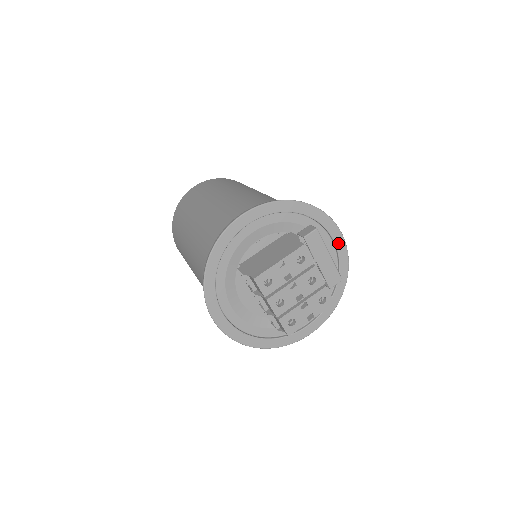
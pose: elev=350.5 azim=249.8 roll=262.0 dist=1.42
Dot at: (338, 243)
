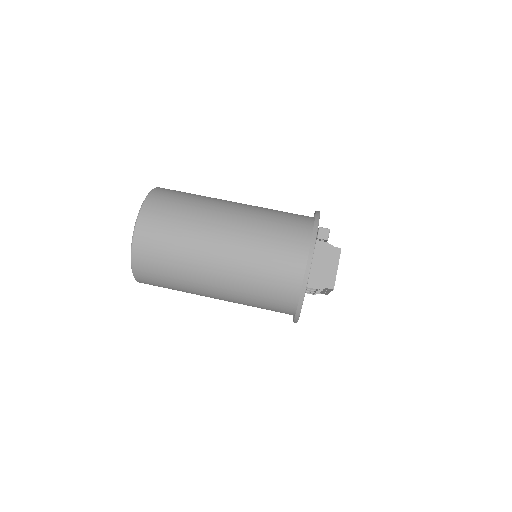
Dot at: occluded
